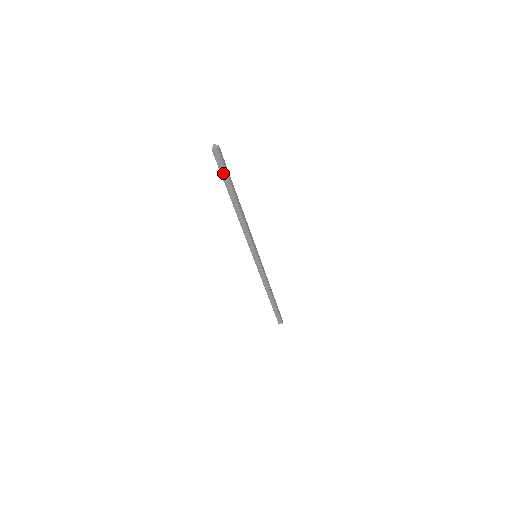
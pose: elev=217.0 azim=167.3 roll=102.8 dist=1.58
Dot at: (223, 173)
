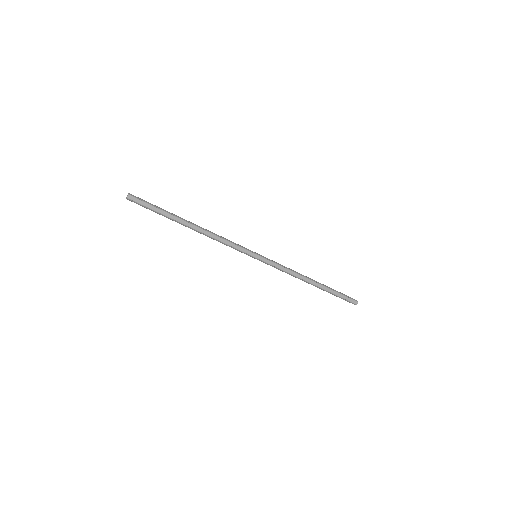
Dot at: (151, 210)
